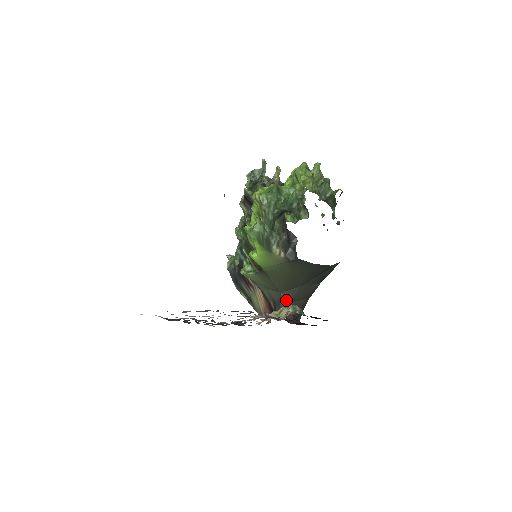
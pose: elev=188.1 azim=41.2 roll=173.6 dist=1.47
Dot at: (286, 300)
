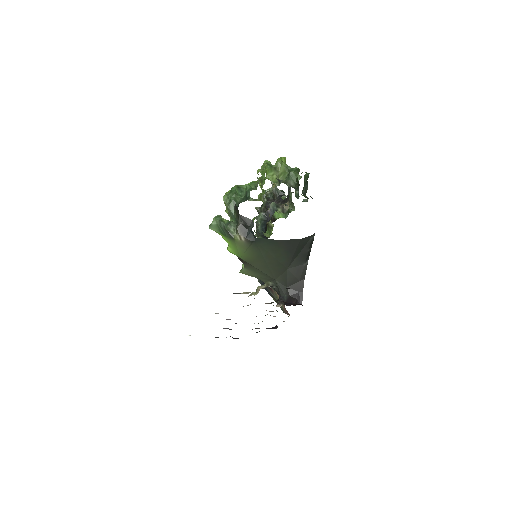
Dot at: (282, 286)
